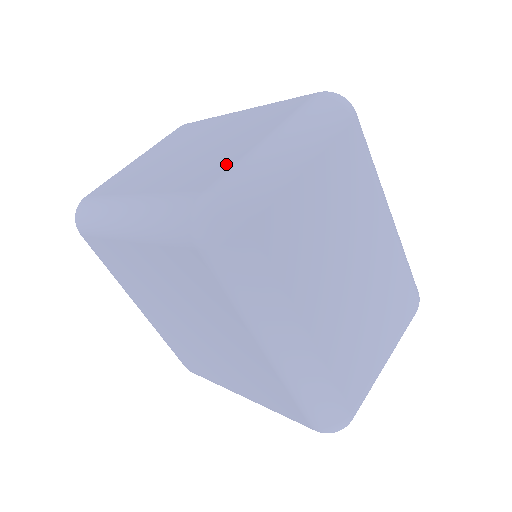
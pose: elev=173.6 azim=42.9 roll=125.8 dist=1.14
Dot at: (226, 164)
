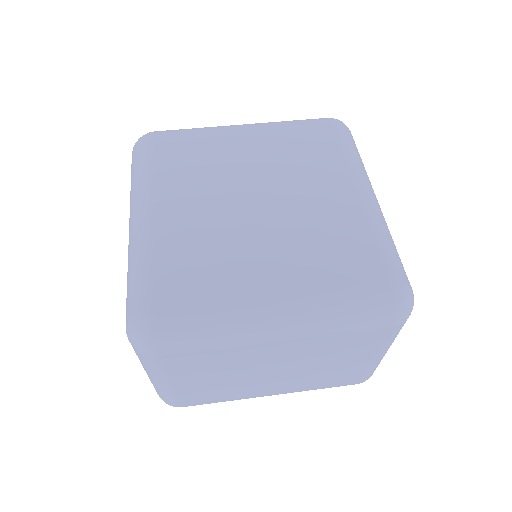
Dot at: (356, 374)
